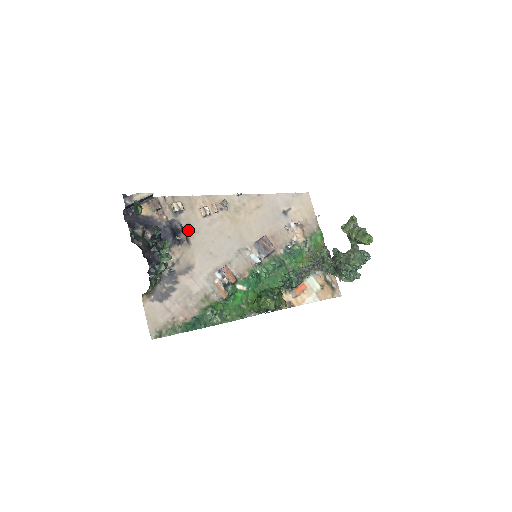
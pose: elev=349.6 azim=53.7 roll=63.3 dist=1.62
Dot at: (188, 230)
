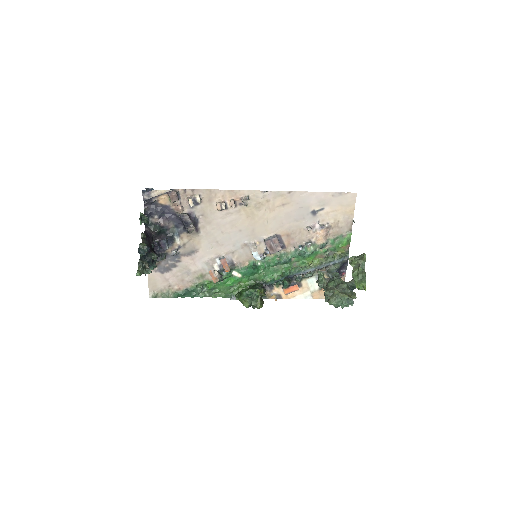
Dot at: (201, 220)
